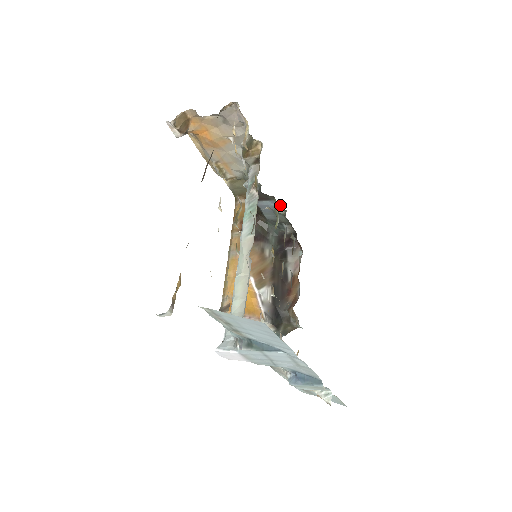
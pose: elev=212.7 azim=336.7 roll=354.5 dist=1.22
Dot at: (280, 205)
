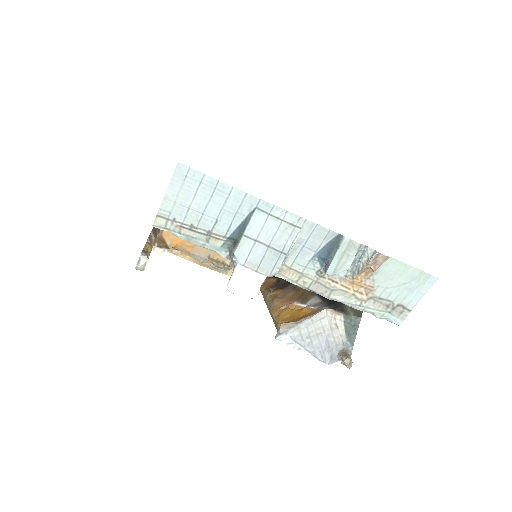
Dot at: occluded
